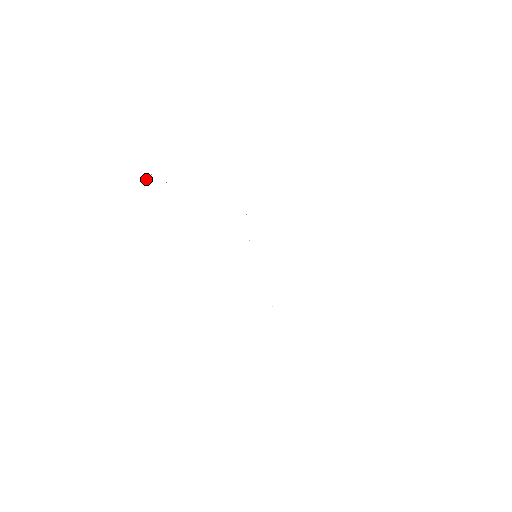
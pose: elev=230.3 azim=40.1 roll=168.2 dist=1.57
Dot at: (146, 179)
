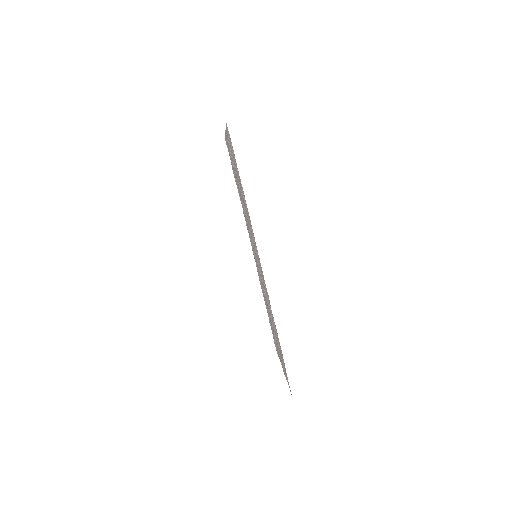
Dot at: occluded
